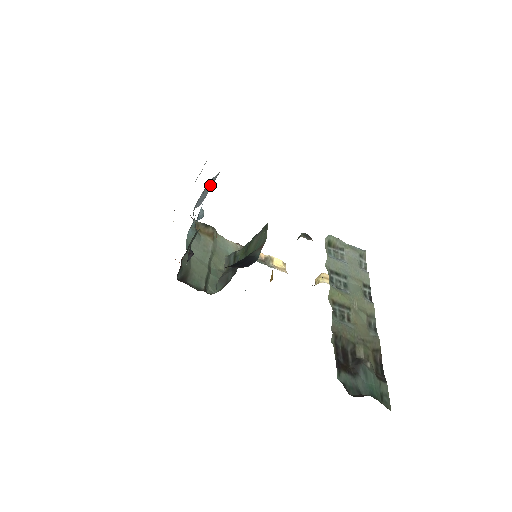
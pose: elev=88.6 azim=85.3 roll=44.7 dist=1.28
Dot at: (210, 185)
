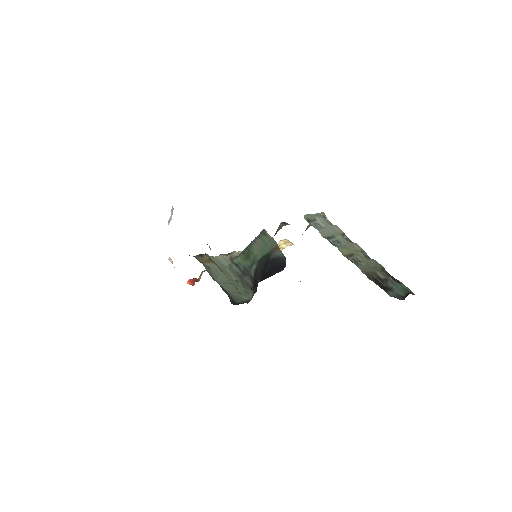
Dot at: occluded
